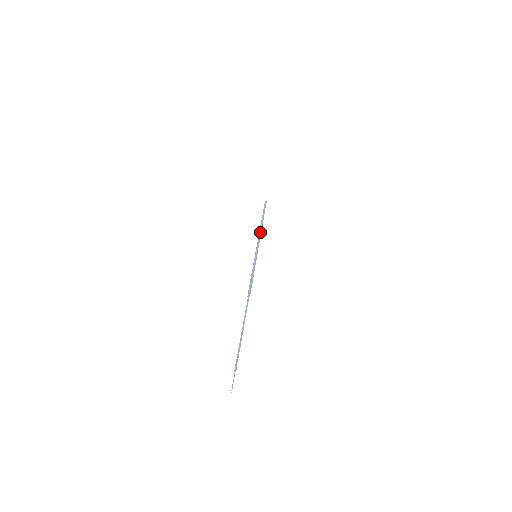
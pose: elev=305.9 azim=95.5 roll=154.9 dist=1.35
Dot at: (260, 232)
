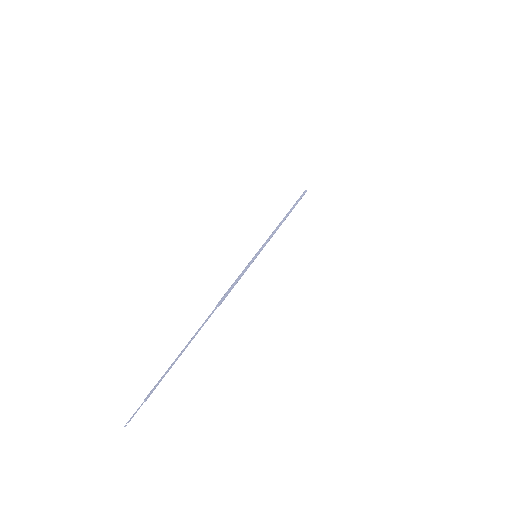
Dot at: (278, 228)
